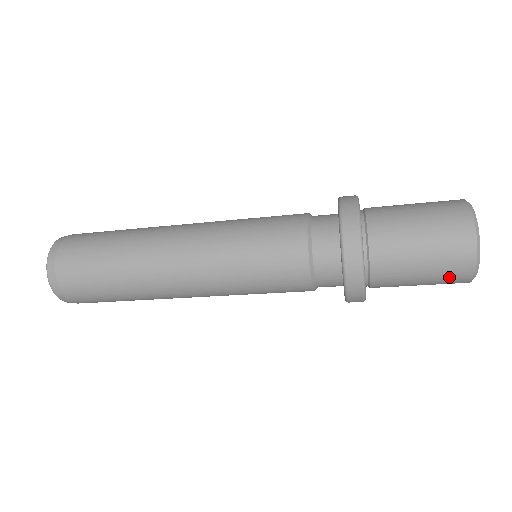
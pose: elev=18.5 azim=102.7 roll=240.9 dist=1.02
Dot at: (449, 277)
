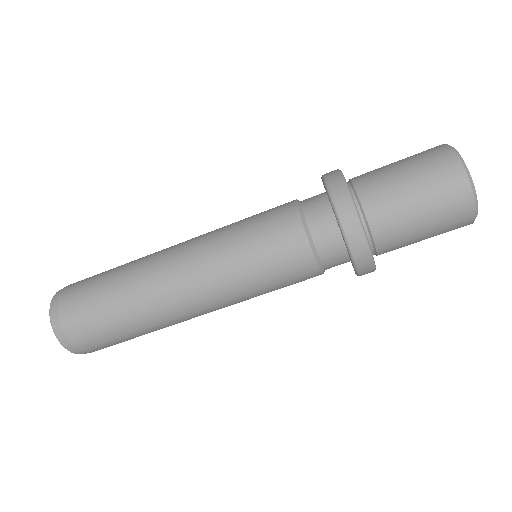
Dot at: (446, 197)
